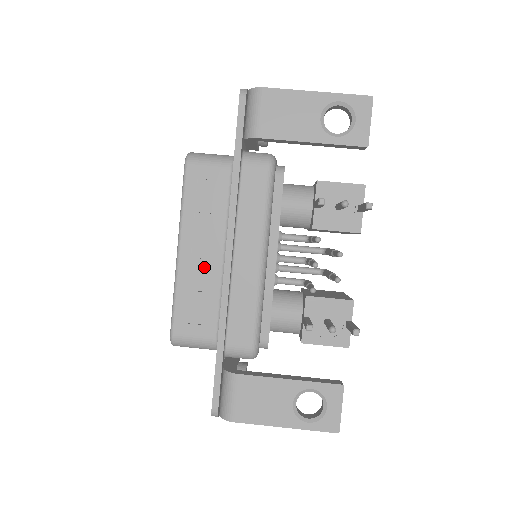
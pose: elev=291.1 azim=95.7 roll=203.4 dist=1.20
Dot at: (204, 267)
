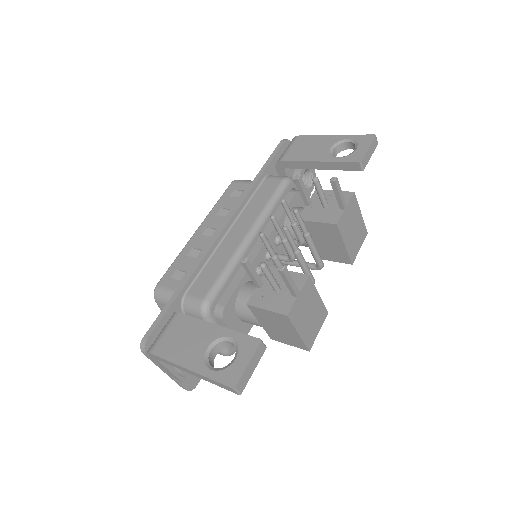
Dot at: (206, 241)
